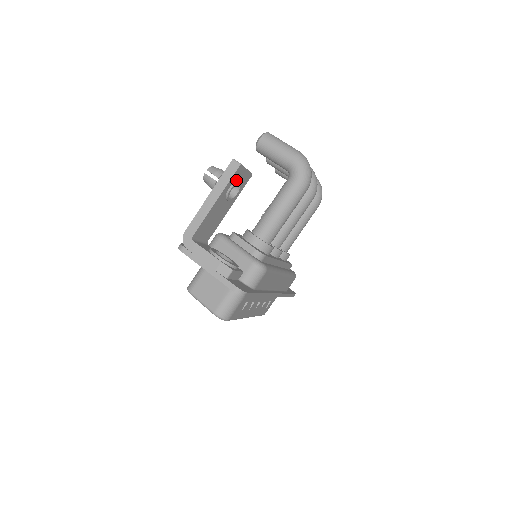
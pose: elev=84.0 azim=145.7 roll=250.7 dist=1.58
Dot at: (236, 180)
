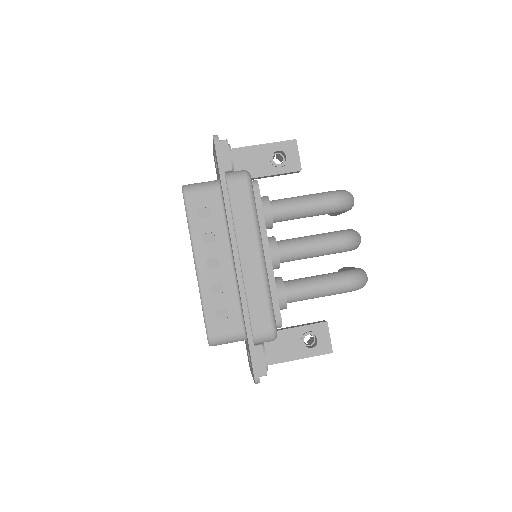
Dot at: (286, 151)
